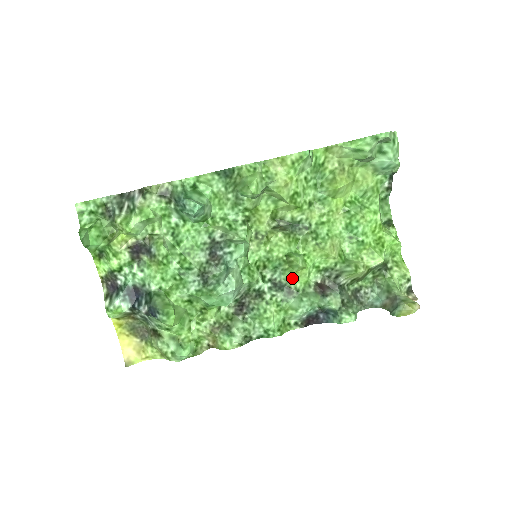
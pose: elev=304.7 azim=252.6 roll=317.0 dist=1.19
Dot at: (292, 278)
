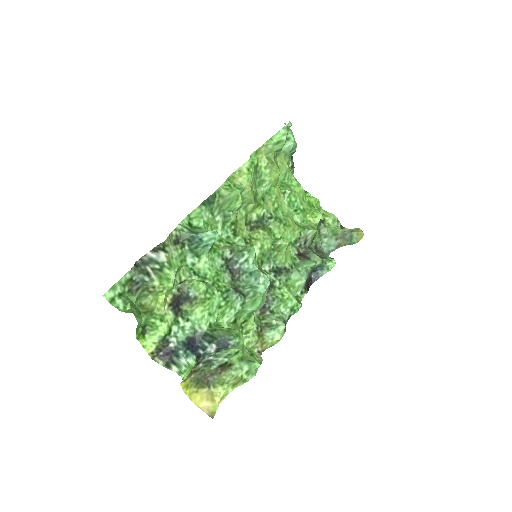
Dot at: (284, 259)
